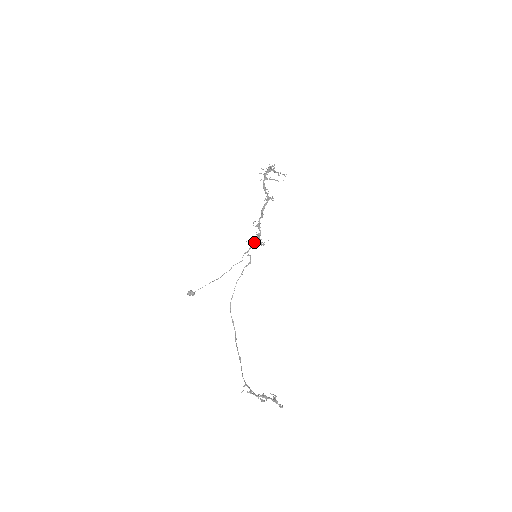
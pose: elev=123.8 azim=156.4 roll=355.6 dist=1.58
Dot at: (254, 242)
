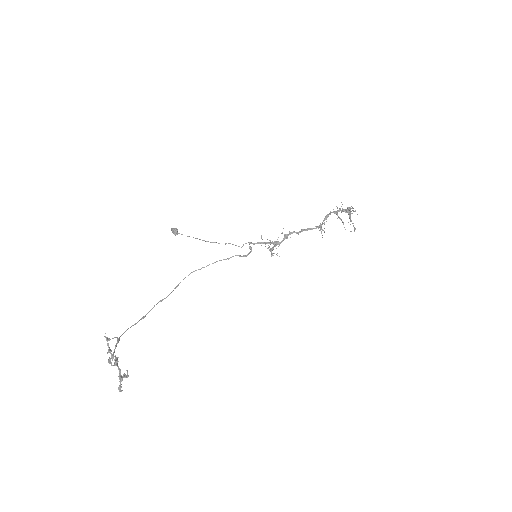
Dot at: (267, 243)
